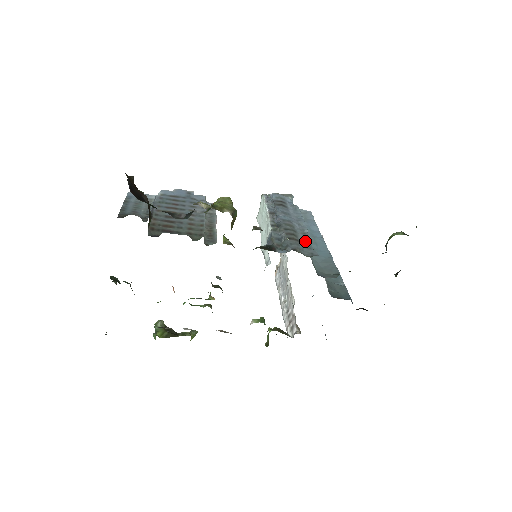
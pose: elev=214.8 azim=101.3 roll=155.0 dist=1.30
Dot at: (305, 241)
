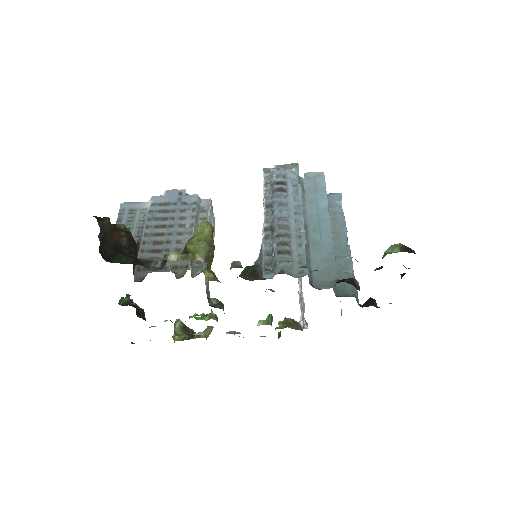
Dot at: (298, 251)
